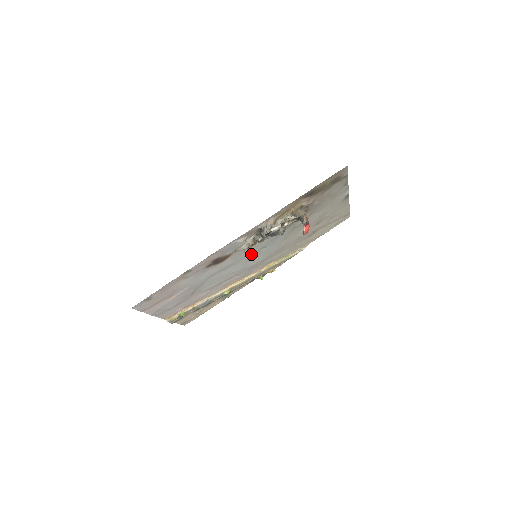
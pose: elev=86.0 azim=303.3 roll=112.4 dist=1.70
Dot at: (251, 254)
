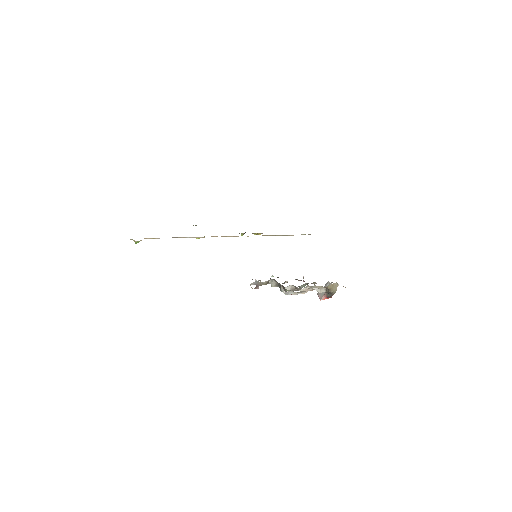
Dot at: occluded
